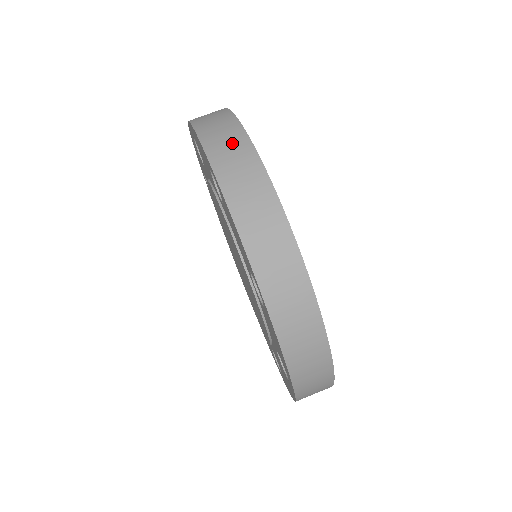
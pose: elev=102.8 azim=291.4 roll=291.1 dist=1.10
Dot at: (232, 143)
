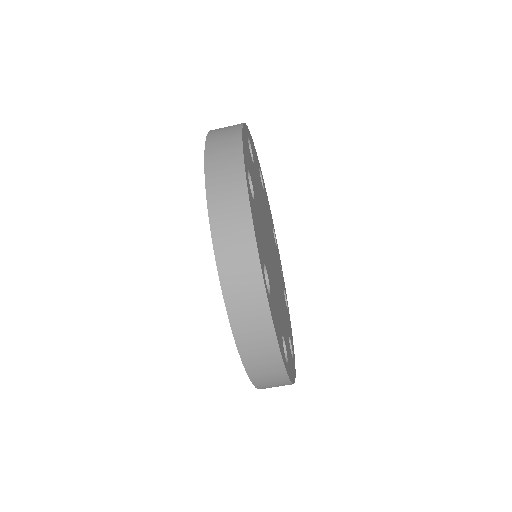
Dot at: (228, 159)
